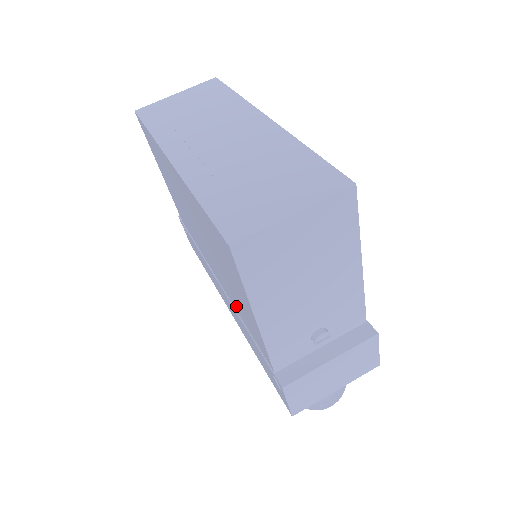
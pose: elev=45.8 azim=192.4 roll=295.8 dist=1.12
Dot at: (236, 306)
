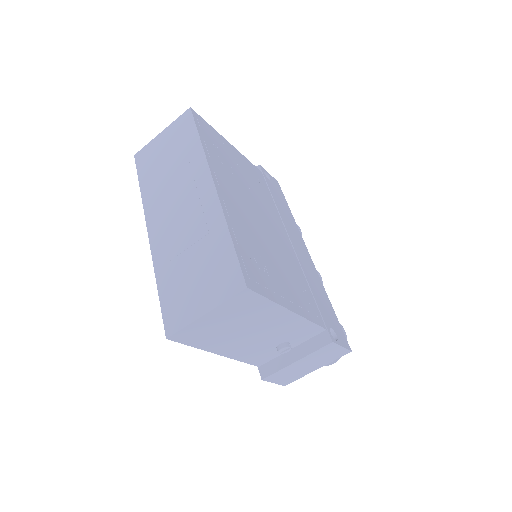
Dot at: occluded
